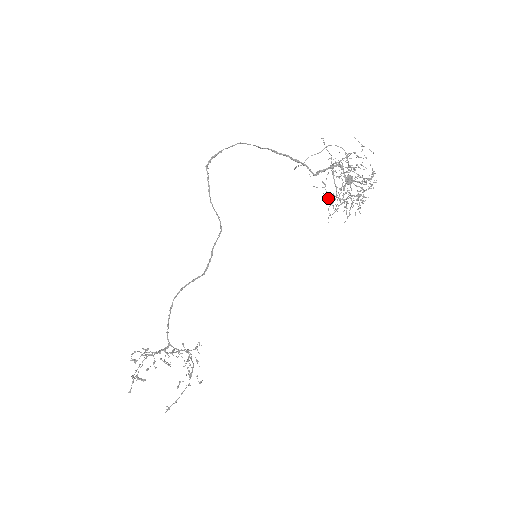
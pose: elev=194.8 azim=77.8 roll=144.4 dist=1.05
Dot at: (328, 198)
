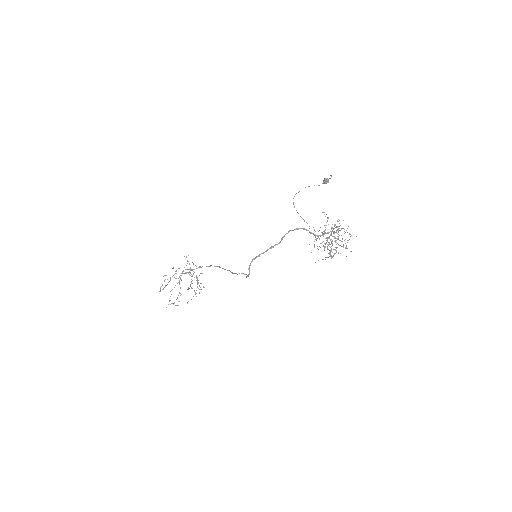
Dot at: occluded
